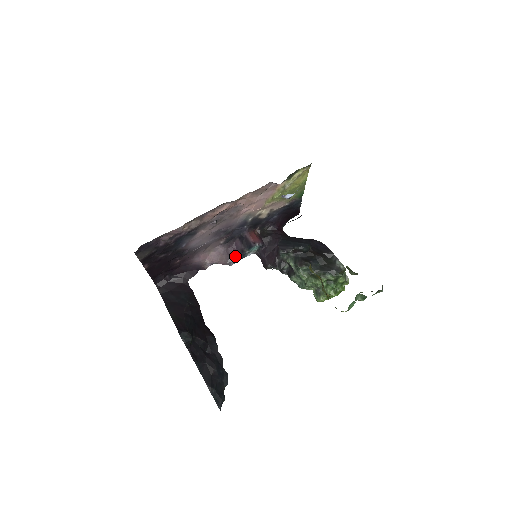
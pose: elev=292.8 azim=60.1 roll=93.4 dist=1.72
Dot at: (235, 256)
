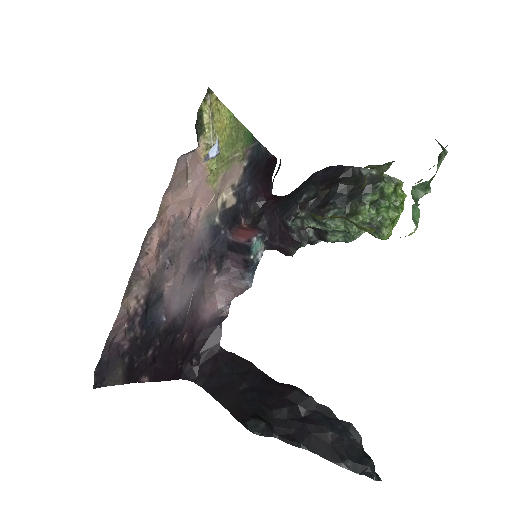
Dot at: (244, 273)
